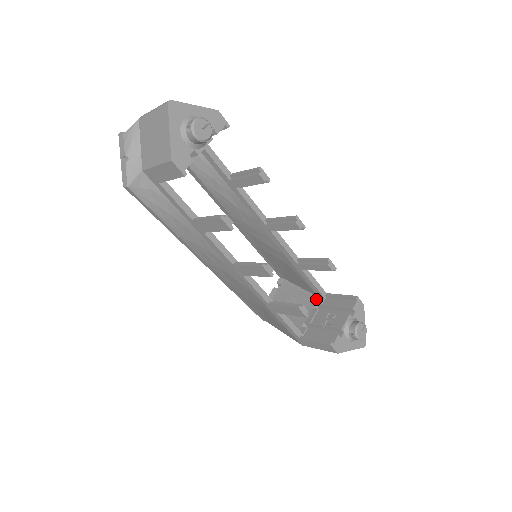
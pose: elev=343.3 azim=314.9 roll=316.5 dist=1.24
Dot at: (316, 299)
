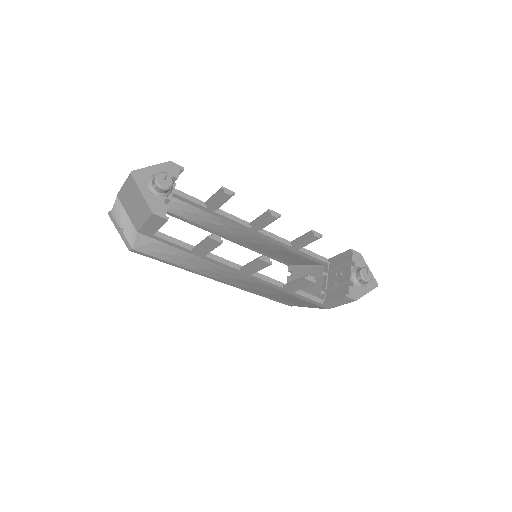
Dot at: (323, 268)
